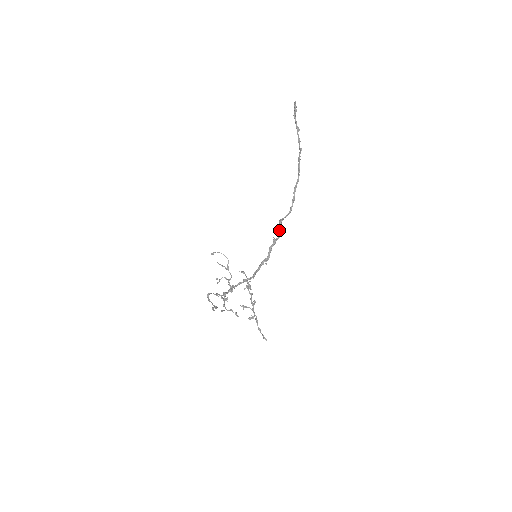
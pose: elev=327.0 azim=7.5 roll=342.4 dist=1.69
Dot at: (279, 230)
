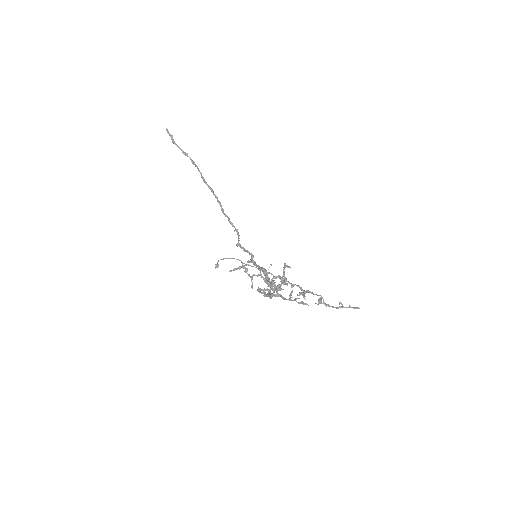
Dot at: (245, 250)
